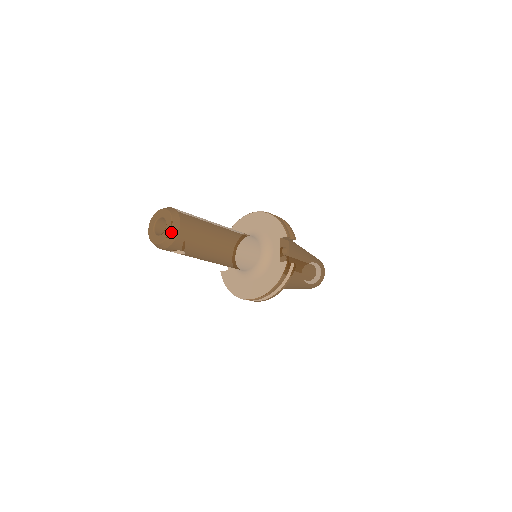
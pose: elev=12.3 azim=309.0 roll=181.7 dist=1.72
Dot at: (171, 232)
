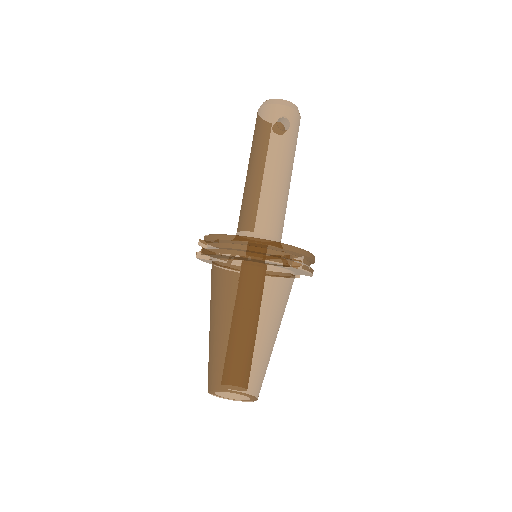
Dot at: (298, 110)
